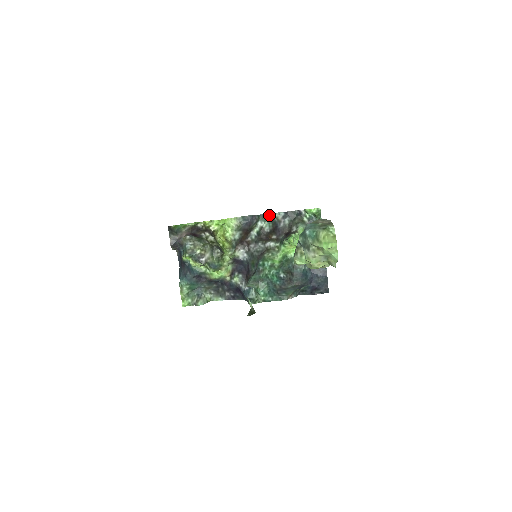
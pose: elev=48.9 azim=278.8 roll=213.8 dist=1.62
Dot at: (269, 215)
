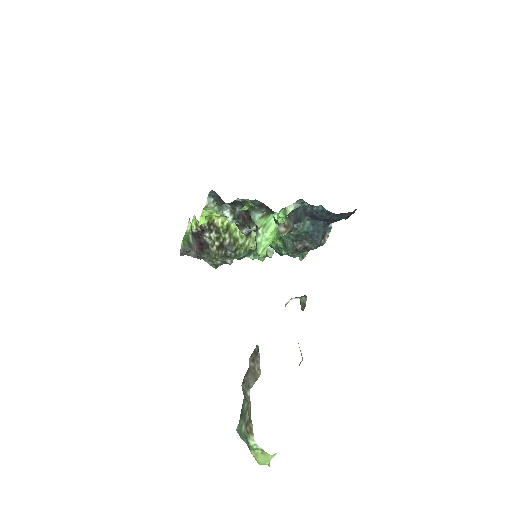
Dot at: (222, 203)
